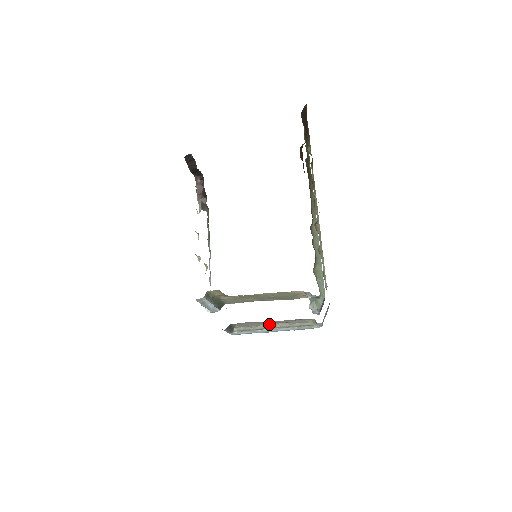
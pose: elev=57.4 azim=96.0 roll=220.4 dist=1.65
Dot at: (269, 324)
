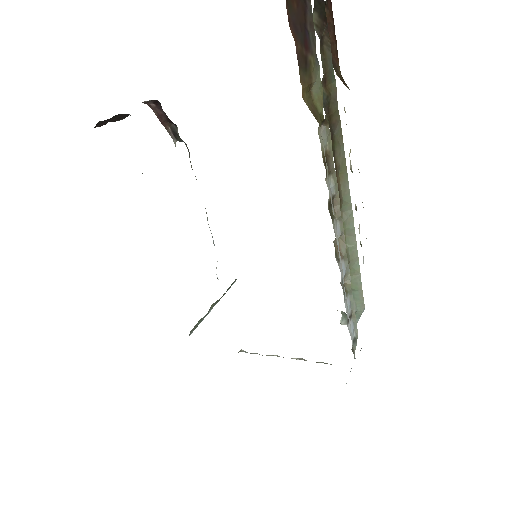
Dot at: occluded
